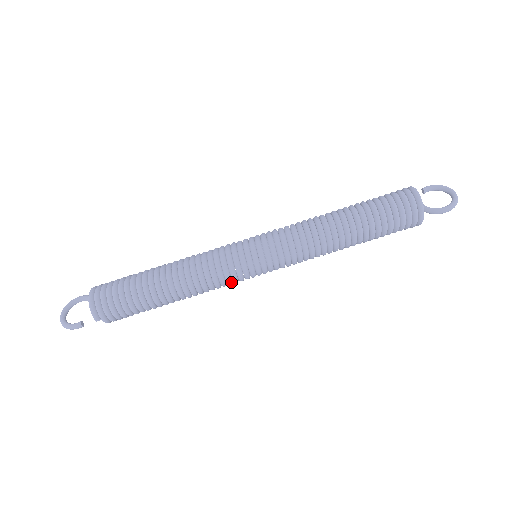
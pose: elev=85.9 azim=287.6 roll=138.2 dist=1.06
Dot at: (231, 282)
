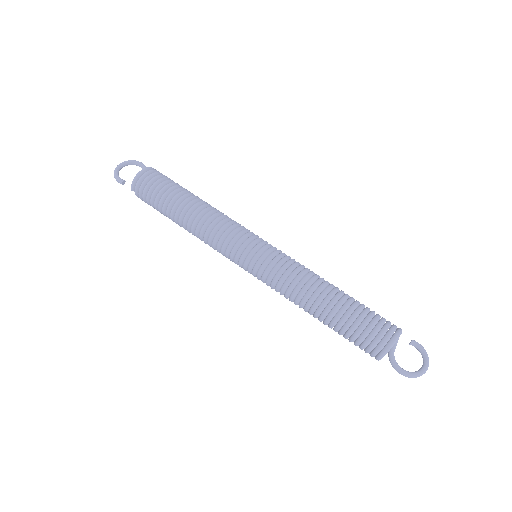
Dot at: (224, 254)
